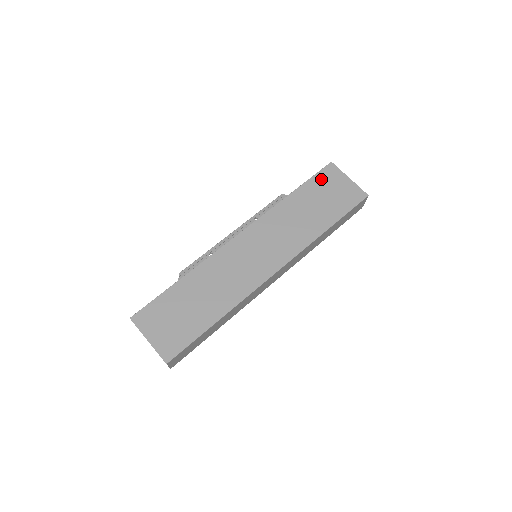
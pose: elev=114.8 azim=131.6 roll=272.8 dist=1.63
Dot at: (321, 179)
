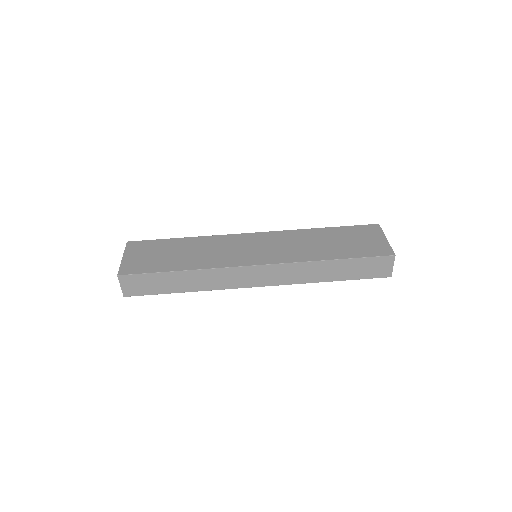
Dot at: (358, 230)
